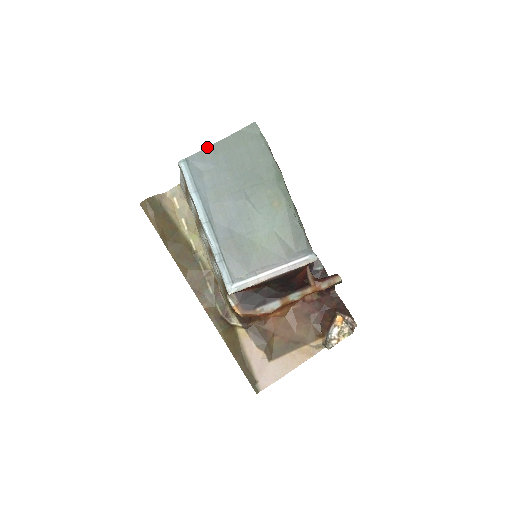
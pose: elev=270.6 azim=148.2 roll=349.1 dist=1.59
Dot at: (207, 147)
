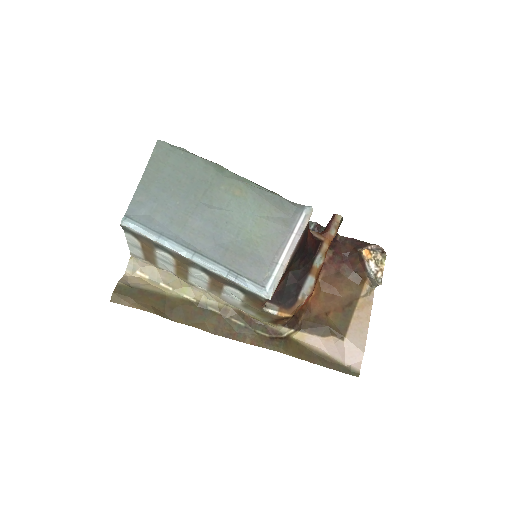
Dot at: (135, 192)
